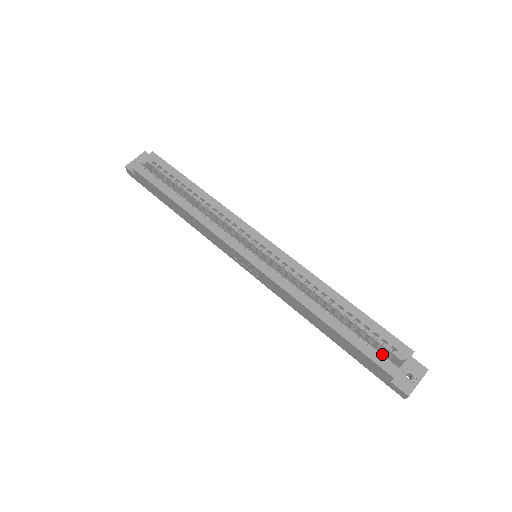
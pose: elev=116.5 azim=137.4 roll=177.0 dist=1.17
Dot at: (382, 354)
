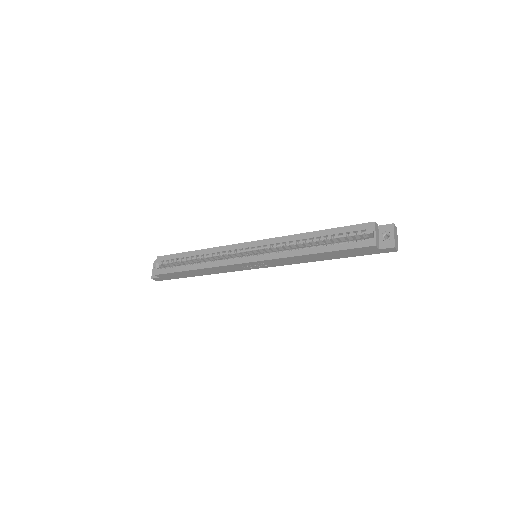
Dot at: (359, 240)
